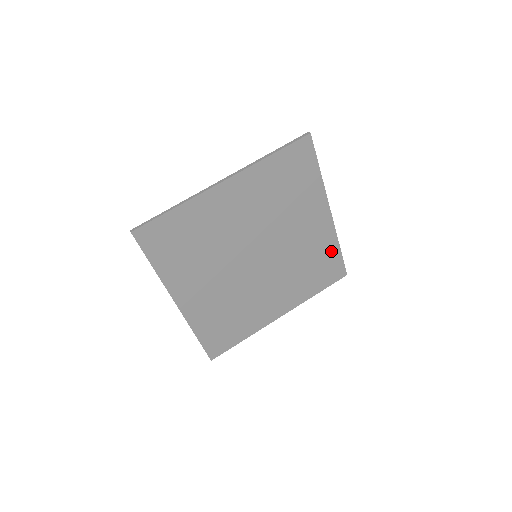
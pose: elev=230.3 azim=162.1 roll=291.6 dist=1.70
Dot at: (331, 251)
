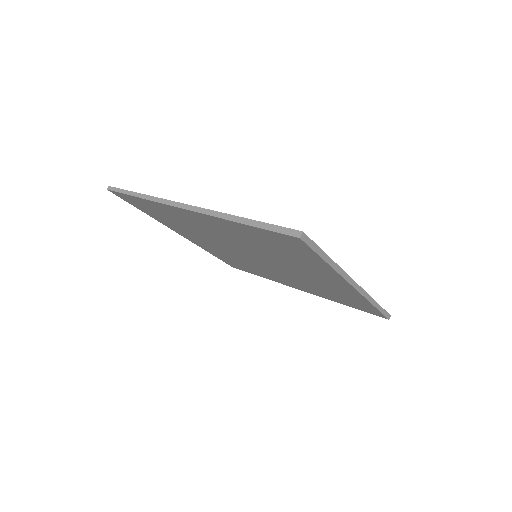
Dot at: (361, 301)
